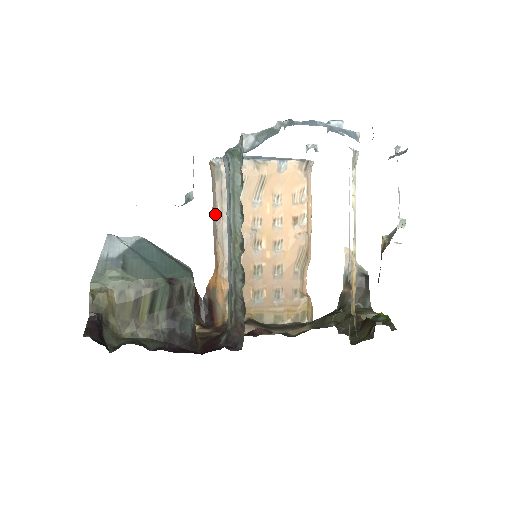
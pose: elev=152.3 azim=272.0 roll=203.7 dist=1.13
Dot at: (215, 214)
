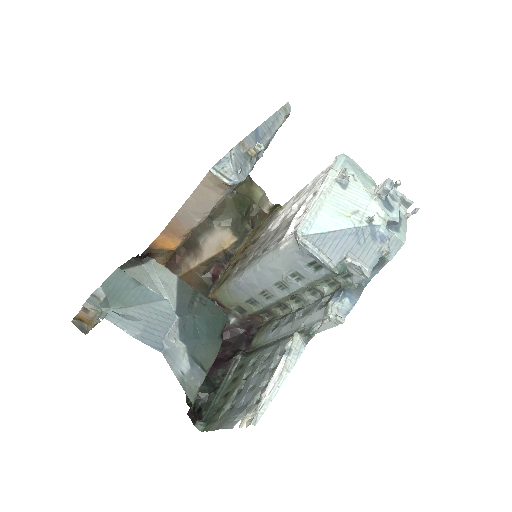
Dot at: (199, 214)
